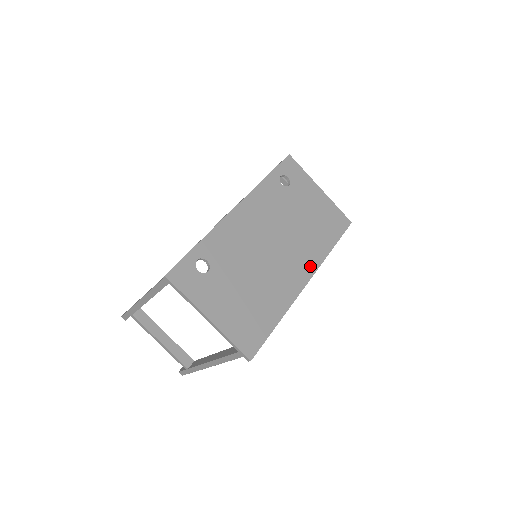
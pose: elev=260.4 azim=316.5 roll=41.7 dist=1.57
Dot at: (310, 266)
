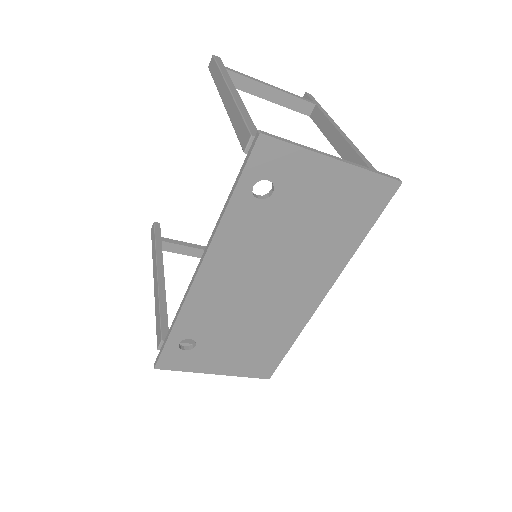
Dot at: (326, 279)
